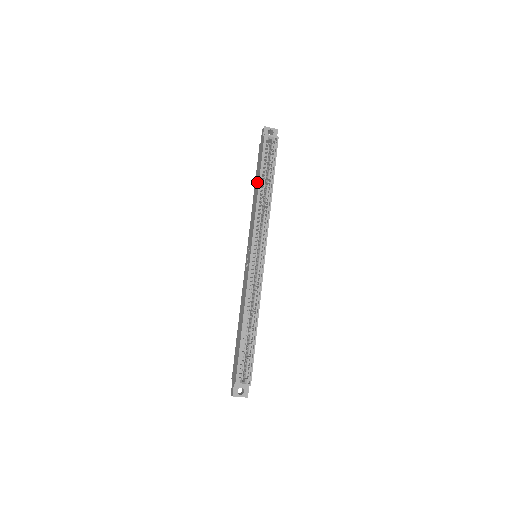
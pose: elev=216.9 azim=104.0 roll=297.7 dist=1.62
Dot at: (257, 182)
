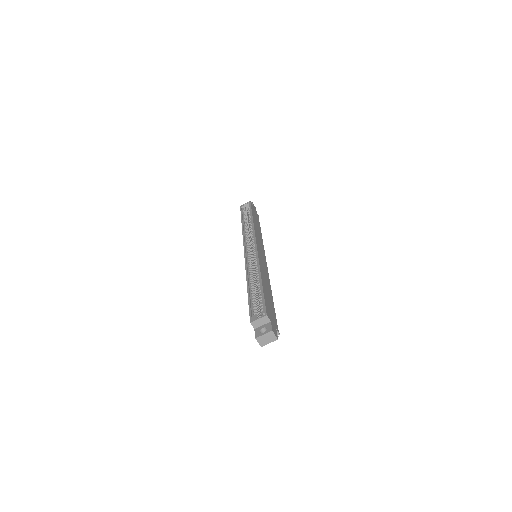
Dot at: occluded
